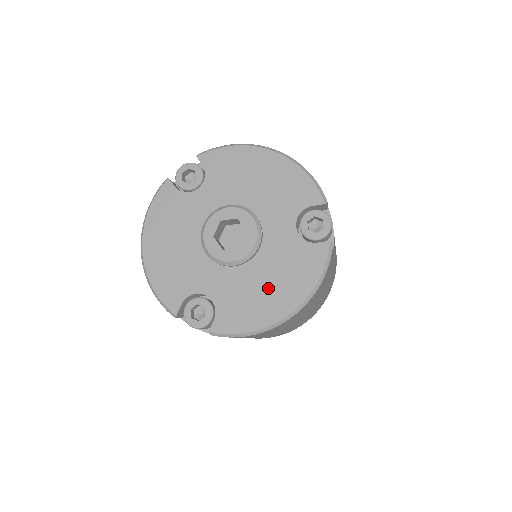
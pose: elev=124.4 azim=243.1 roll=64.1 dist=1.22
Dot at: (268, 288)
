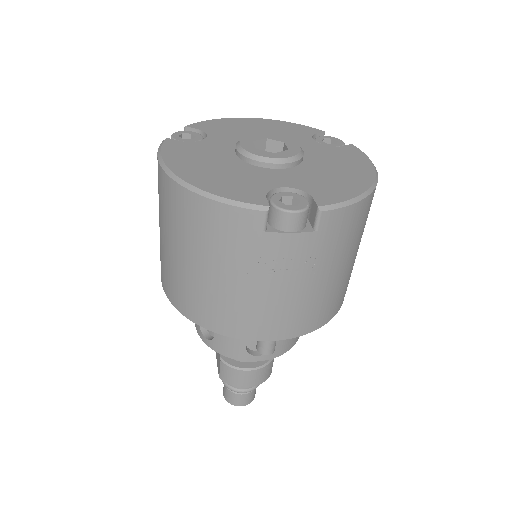
Dot at: (338, 171)
